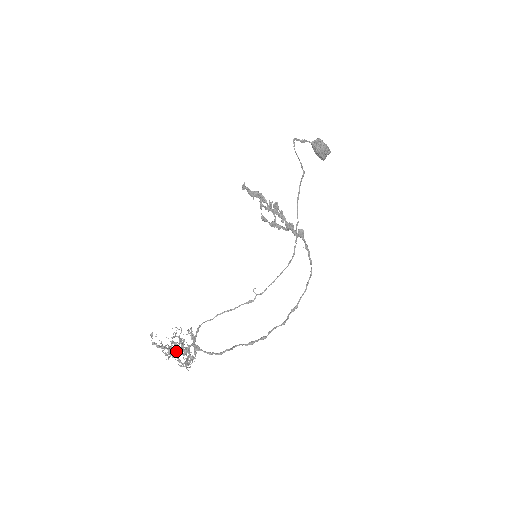
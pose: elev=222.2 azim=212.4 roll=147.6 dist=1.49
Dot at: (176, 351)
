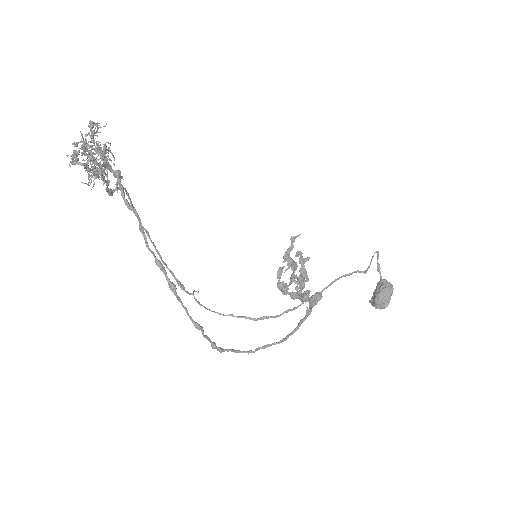
Dot at: occluded
